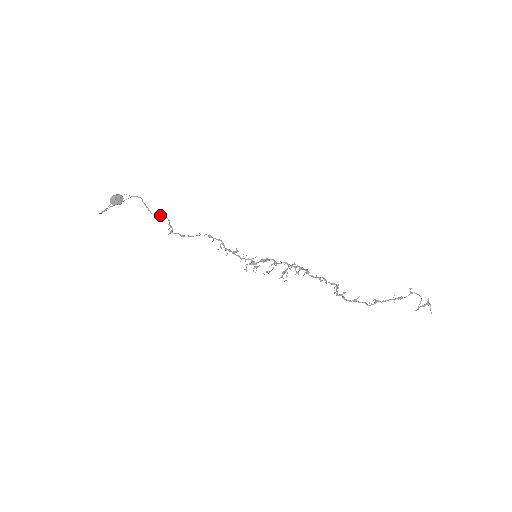
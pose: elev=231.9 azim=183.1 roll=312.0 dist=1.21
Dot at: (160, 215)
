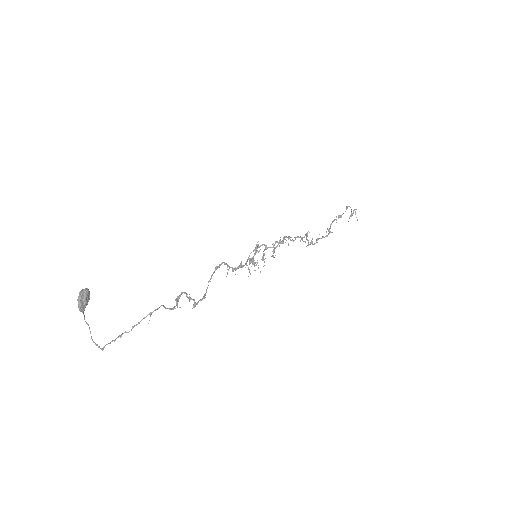
Dot at: occluded
